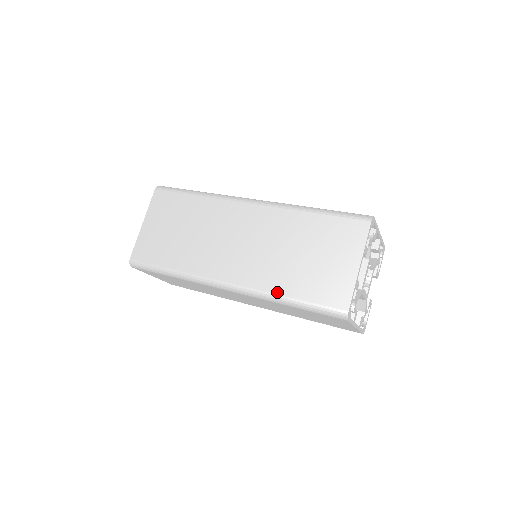
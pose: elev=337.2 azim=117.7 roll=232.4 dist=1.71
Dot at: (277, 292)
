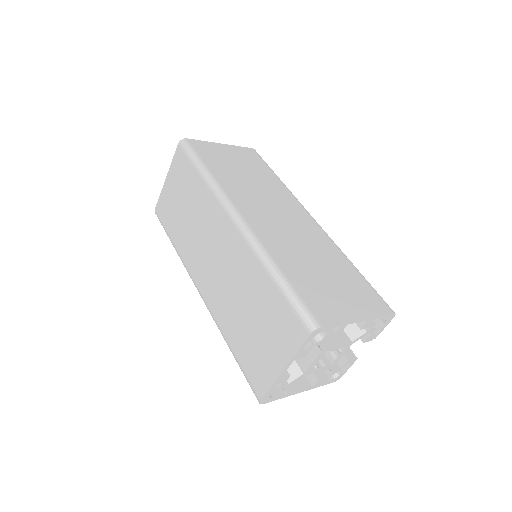
Dot at: (224, 333)
